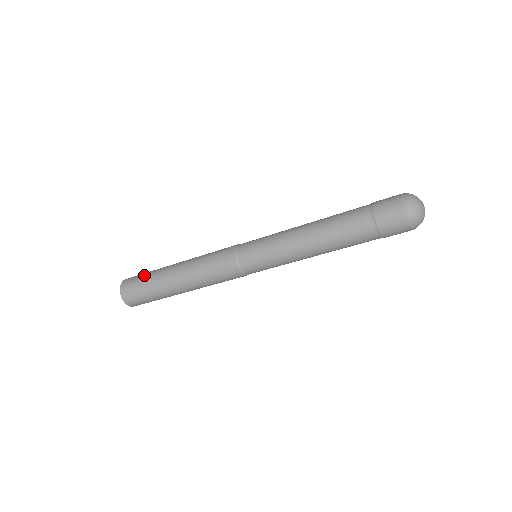
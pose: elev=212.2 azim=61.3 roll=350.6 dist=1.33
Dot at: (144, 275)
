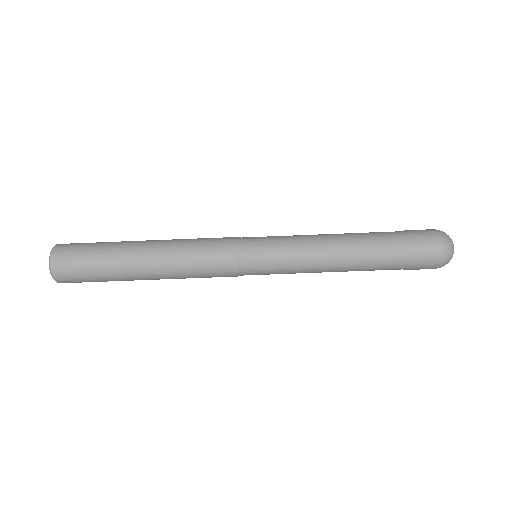
Dot at: (94, 244)
